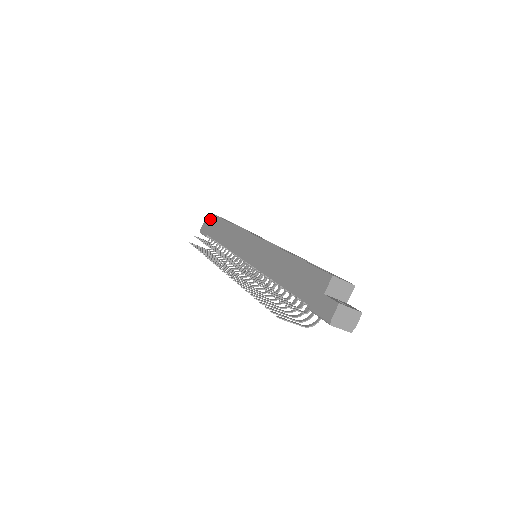
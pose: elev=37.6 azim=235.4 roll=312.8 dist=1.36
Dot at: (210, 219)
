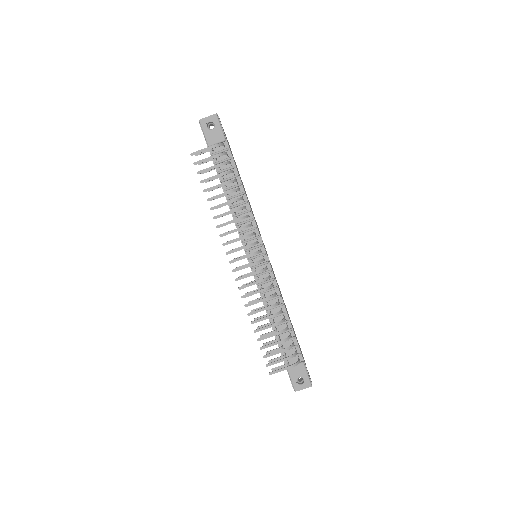
Dot at: occluded
